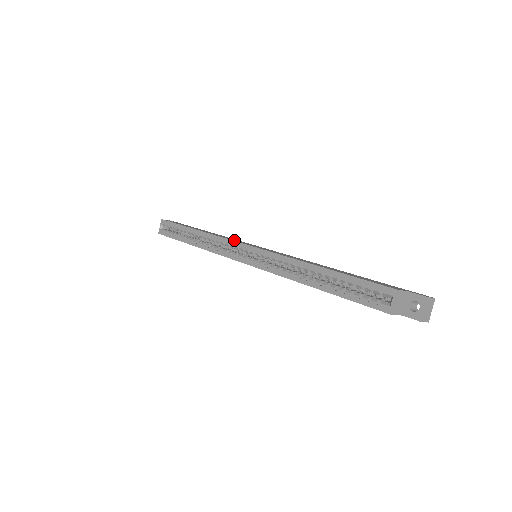
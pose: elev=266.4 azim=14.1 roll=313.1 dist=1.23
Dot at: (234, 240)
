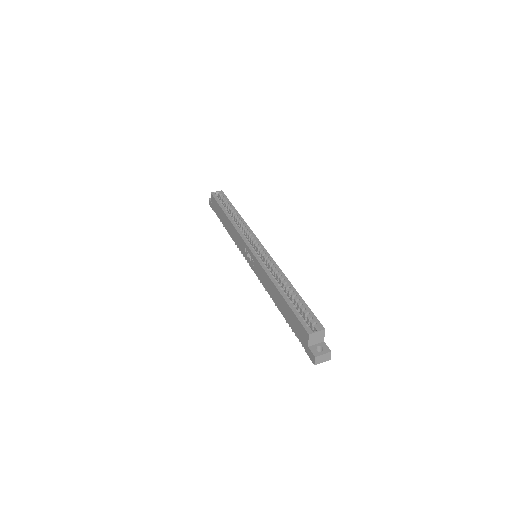
Dot at: occluded
